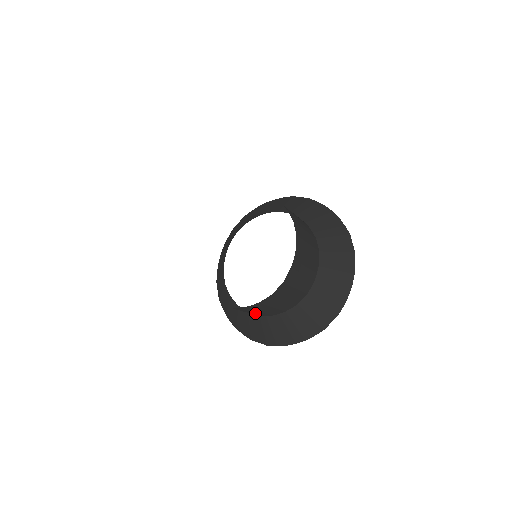
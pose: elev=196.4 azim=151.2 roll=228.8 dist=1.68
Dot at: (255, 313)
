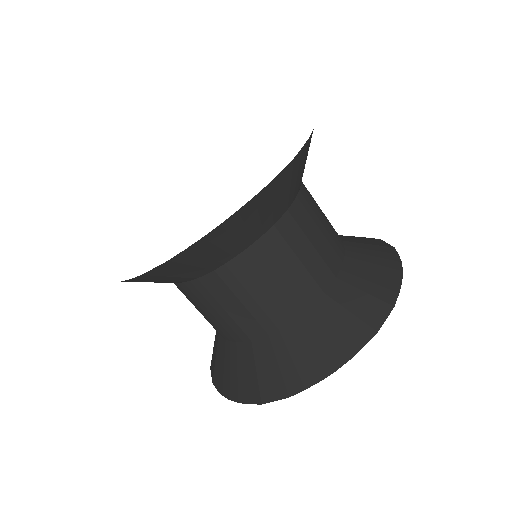
Dot at: occluded
